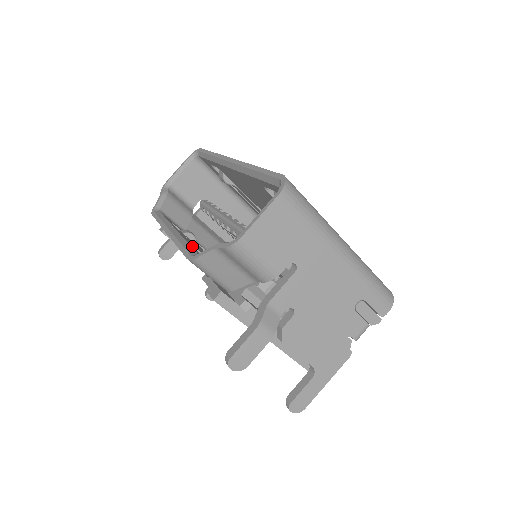
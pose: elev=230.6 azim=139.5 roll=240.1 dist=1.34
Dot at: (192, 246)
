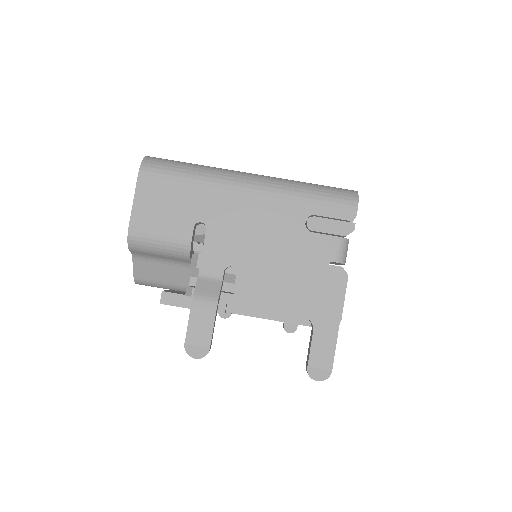
Dot at: occluded
